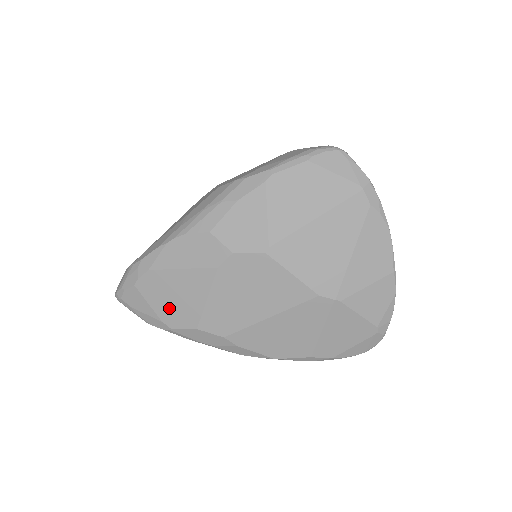
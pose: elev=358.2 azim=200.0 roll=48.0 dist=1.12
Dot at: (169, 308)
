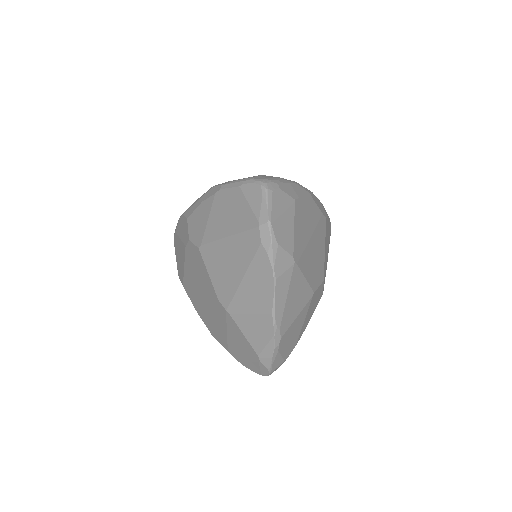
Dot at: (179, 263)
